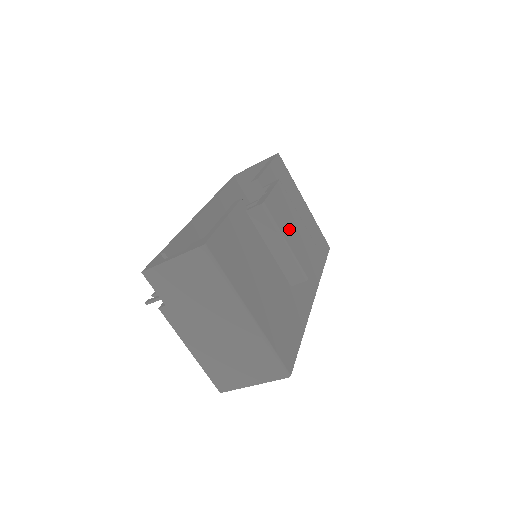
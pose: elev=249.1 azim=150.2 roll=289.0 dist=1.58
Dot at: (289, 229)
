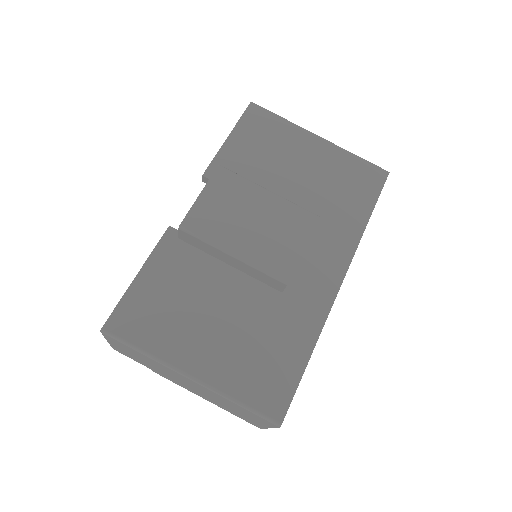
Dot at: (241, 230)
